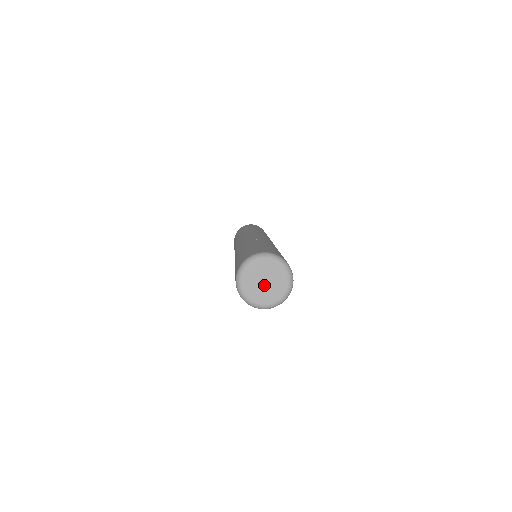
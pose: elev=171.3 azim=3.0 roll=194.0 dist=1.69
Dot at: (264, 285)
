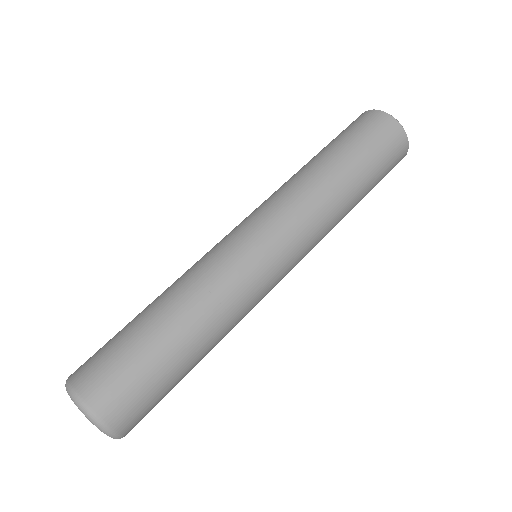
Dot at: occluded
